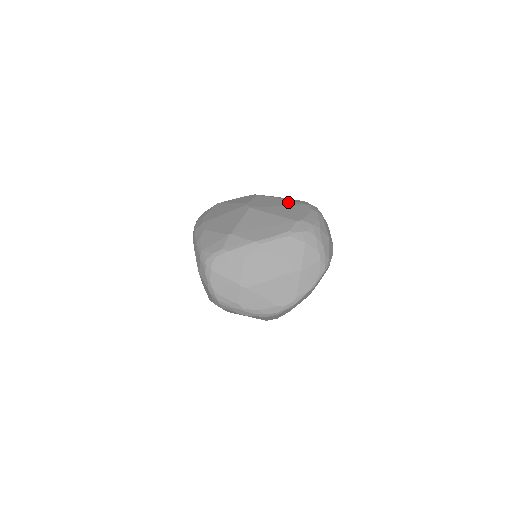
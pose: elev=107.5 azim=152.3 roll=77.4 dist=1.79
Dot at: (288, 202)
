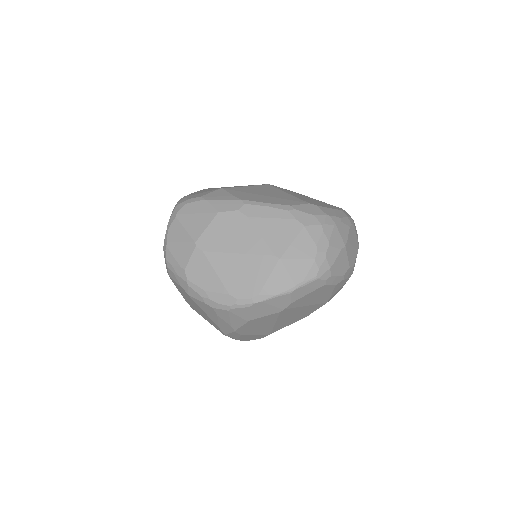
Dot at: occluded
